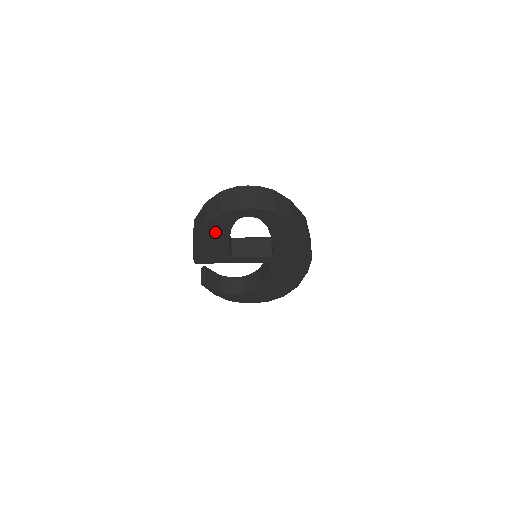
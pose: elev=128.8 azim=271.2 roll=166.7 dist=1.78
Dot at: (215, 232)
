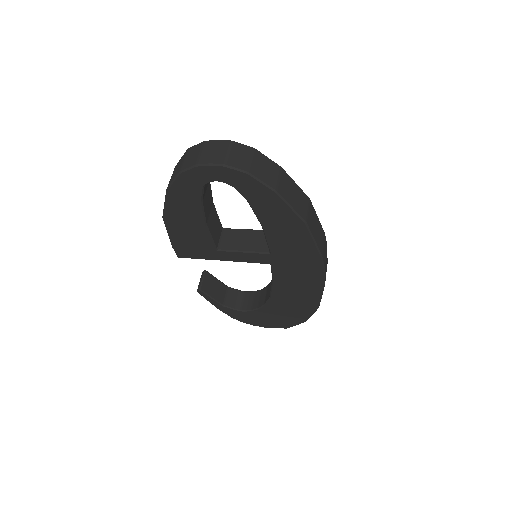
Dot at: (184, 206)
